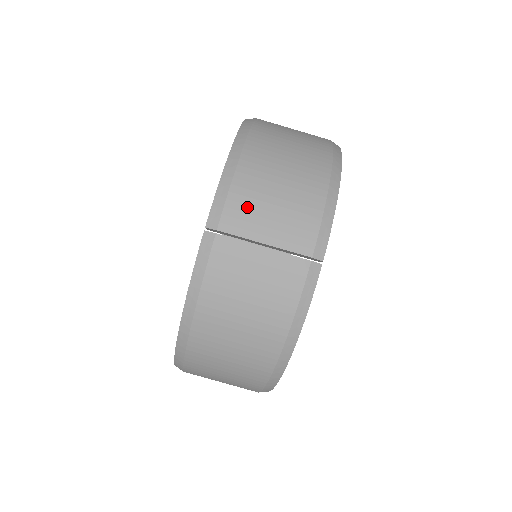
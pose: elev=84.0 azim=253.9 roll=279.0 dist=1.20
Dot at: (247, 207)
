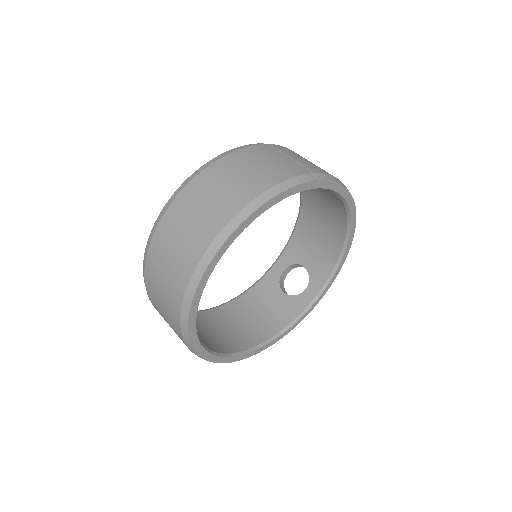
Dot at: (292, 152)
